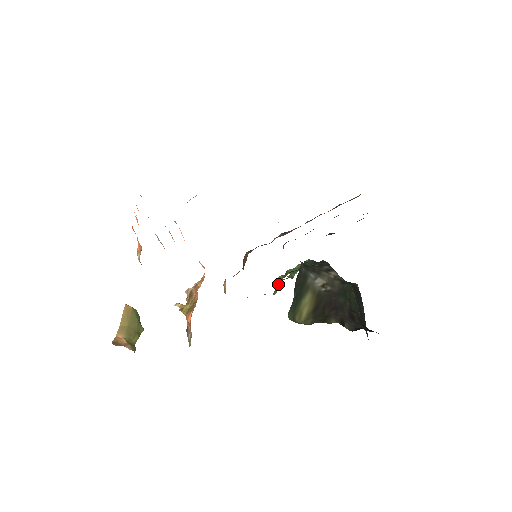
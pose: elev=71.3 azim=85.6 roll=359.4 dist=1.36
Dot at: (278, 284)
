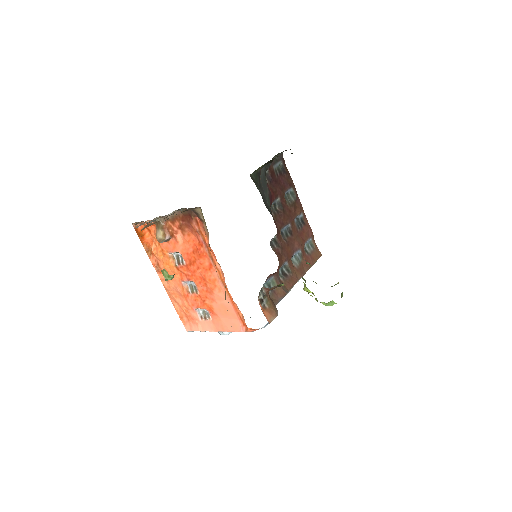
Dot at: (304, 285)
